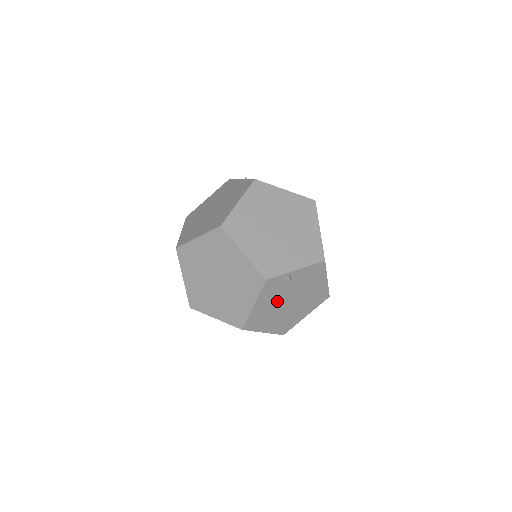
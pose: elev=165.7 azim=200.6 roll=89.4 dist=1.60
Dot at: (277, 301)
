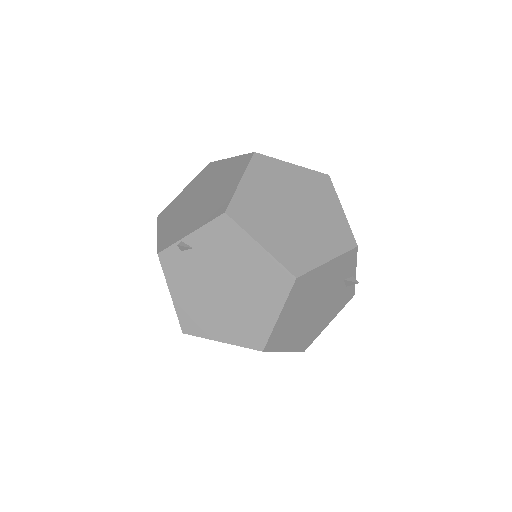
Dot at: (201, 287)
